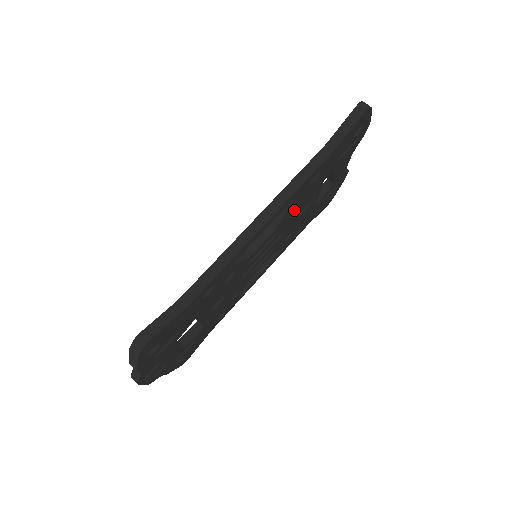
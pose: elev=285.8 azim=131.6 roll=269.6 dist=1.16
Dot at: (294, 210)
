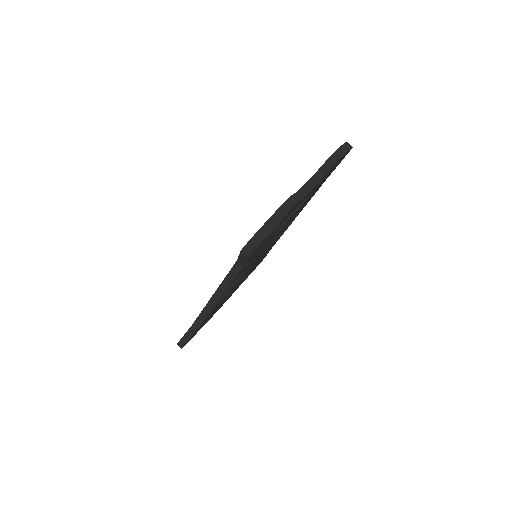
Dot at: (256, 257)
